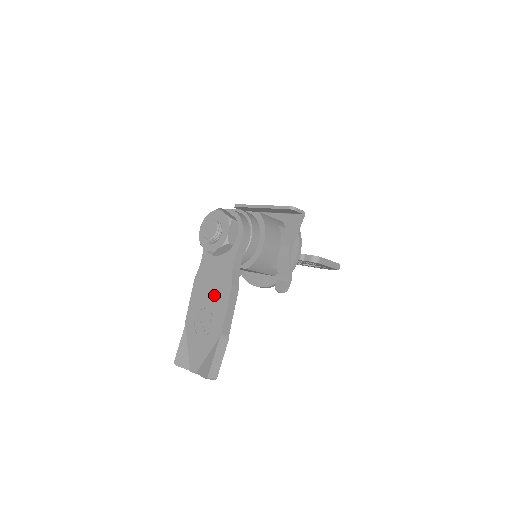
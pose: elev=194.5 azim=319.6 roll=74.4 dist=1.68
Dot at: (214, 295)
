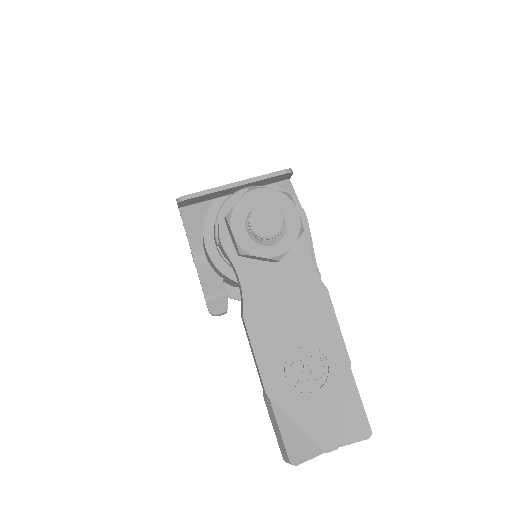
Dot at: (303, 320)
